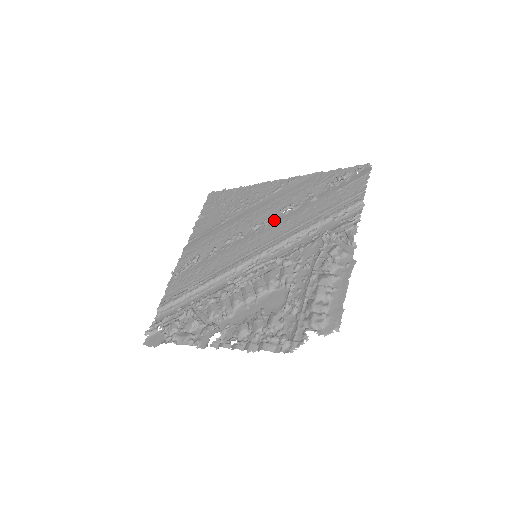
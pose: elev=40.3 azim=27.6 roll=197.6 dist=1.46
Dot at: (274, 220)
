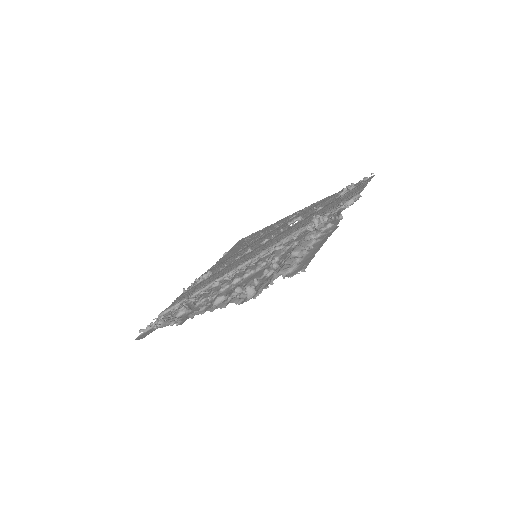
Dot at: (281, 232)
